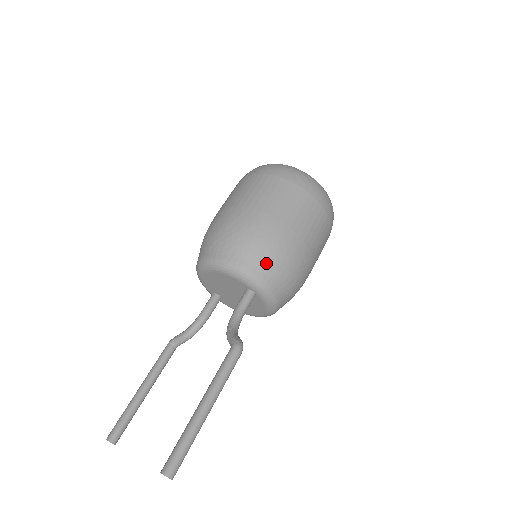
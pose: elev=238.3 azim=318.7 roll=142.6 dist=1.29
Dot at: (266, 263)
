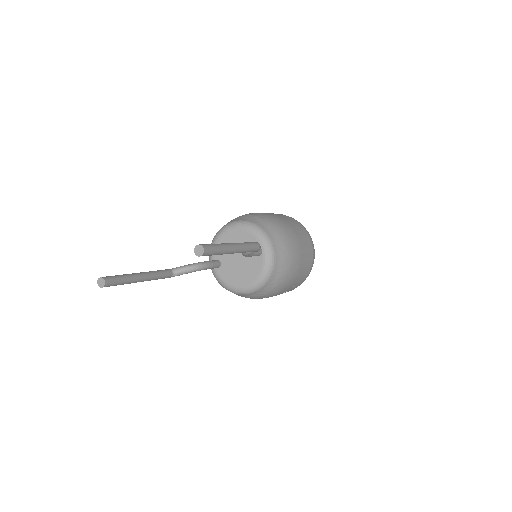
Dot at: (278, 237)
